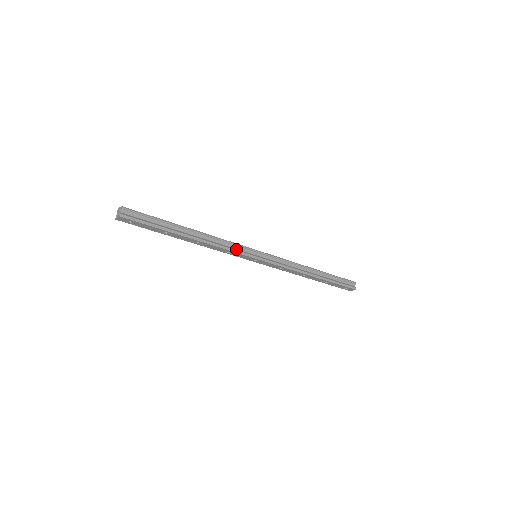
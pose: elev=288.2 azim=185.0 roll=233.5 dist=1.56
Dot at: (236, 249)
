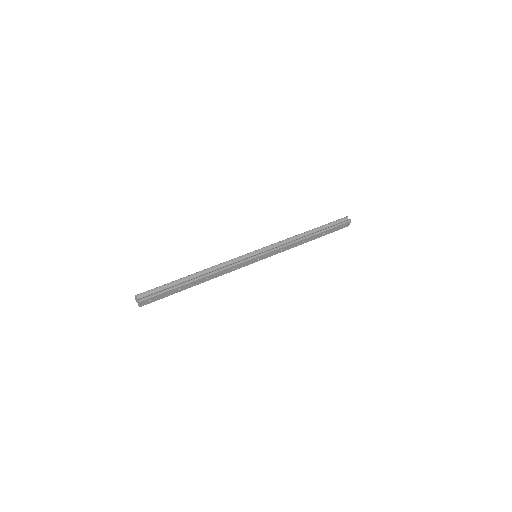
Dot at: (237, 262)
